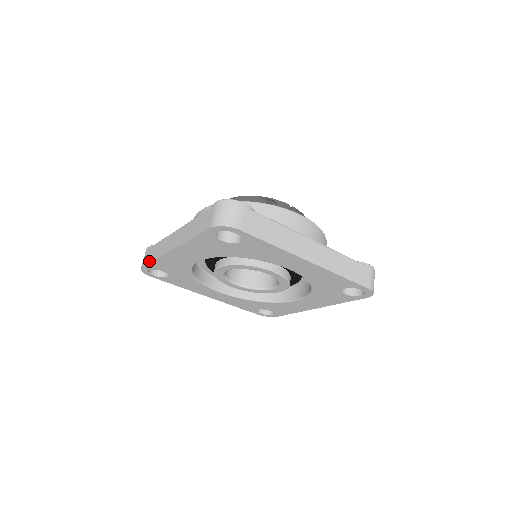
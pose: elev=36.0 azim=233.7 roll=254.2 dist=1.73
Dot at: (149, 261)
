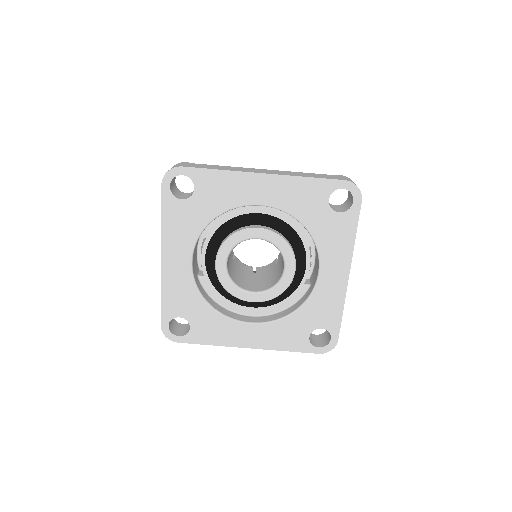
Dot at: (161, 308)
